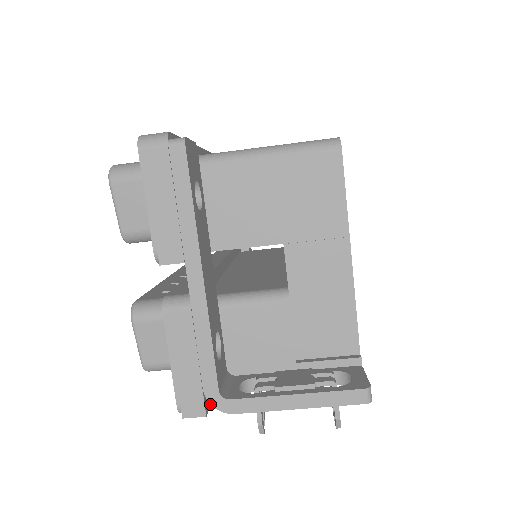
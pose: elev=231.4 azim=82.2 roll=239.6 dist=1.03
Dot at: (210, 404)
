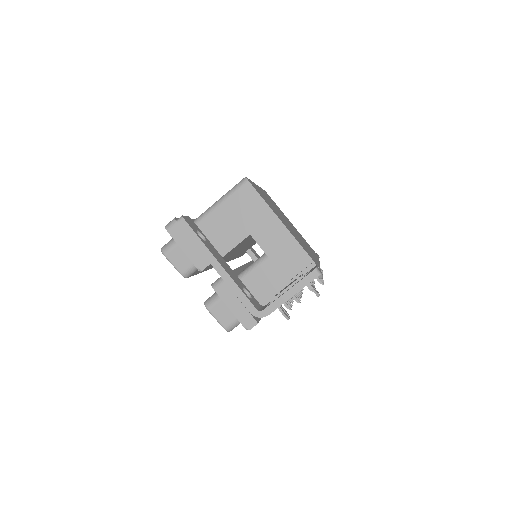
Dot at: occluded
